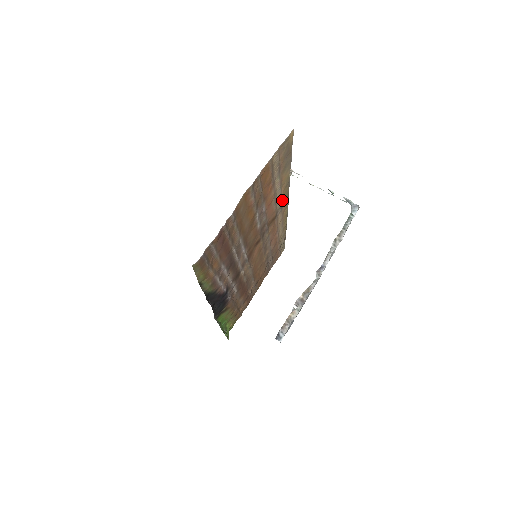
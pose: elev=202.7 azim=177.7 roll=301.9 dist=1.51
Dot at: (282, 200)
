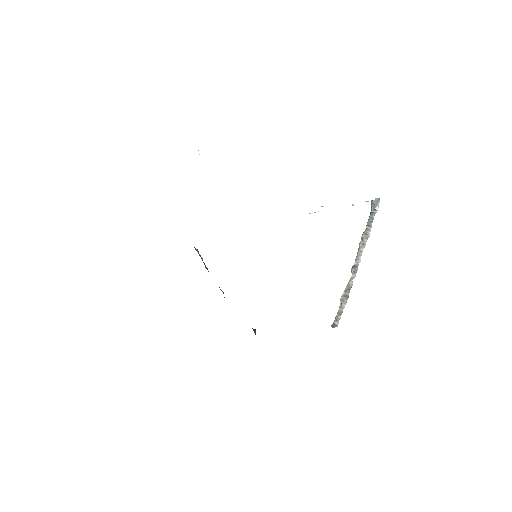
Dot at: occluded
